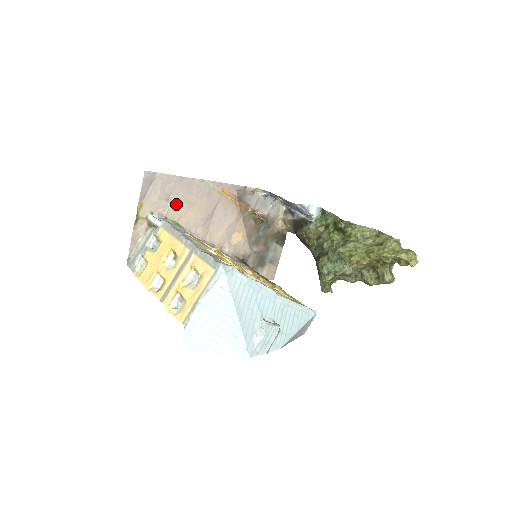
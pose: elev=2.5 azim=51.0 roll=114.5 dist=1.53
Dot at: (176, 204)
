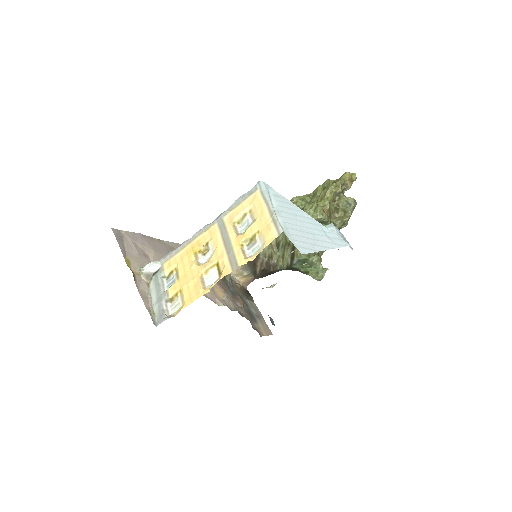
Dot at: (155, 259)
